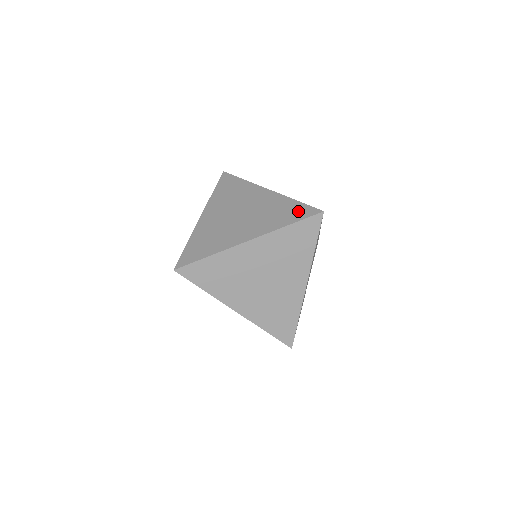
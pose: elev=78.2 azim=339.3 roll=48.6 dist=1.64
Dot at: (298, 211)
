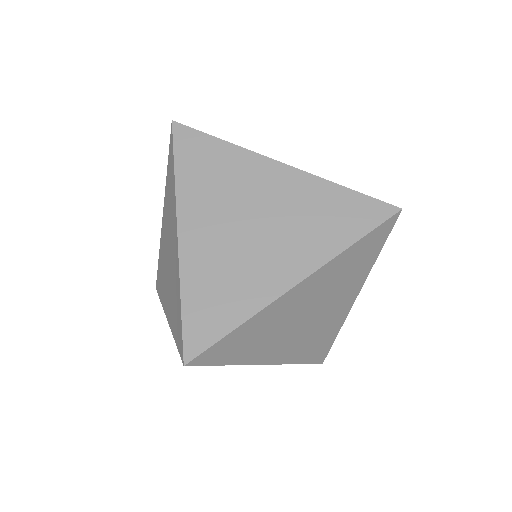
Dot at: (359, 211)
